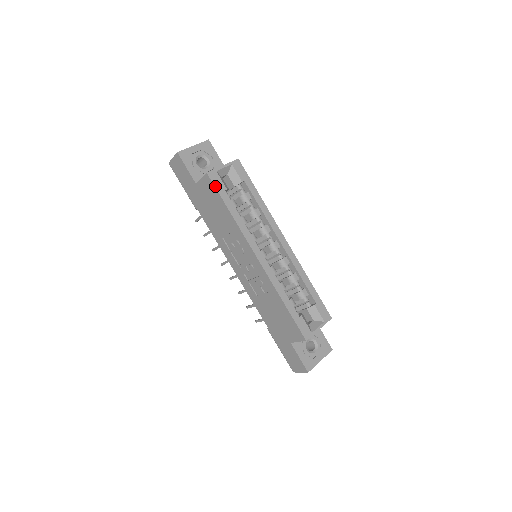
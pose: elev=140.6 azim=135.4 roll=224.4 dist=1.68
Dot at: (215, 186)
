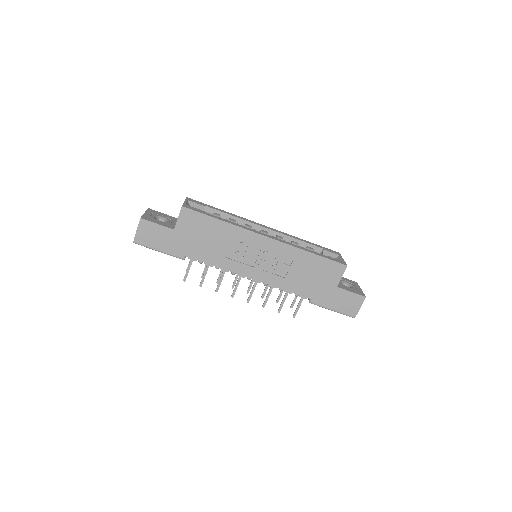
Dot at: (196, 211)
